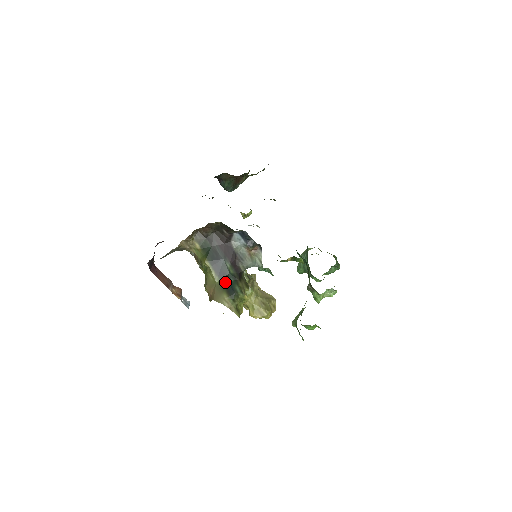
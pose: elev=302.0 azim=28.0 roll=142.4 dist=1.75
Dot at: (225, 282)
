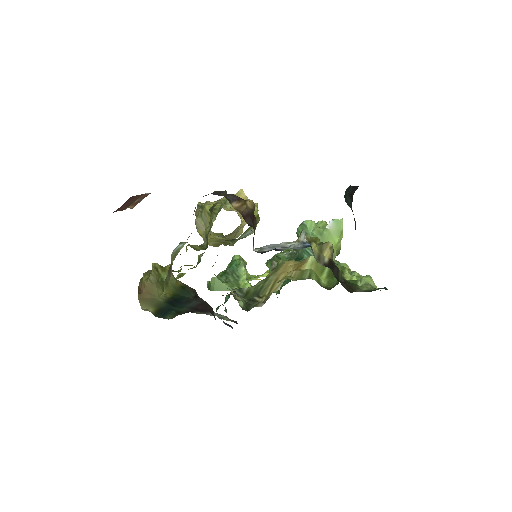
Dot at: (166, 307)
